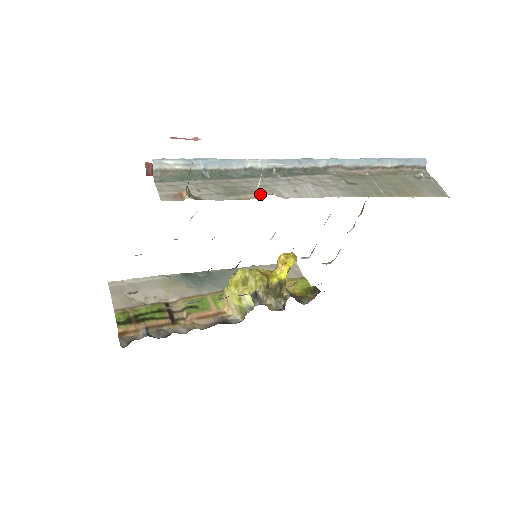
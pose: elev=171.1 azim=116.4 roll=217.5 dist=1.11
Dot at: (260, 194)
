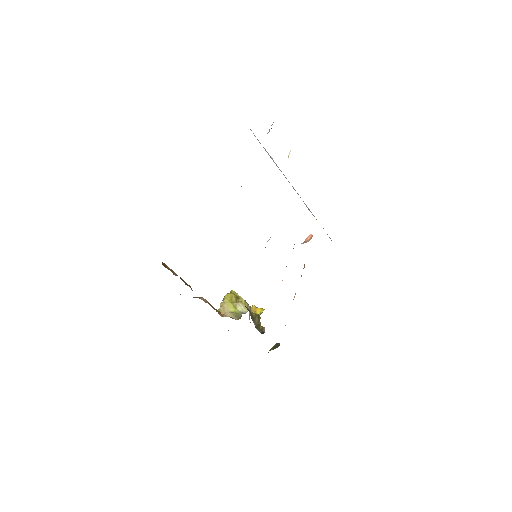
Dot at: occluded
